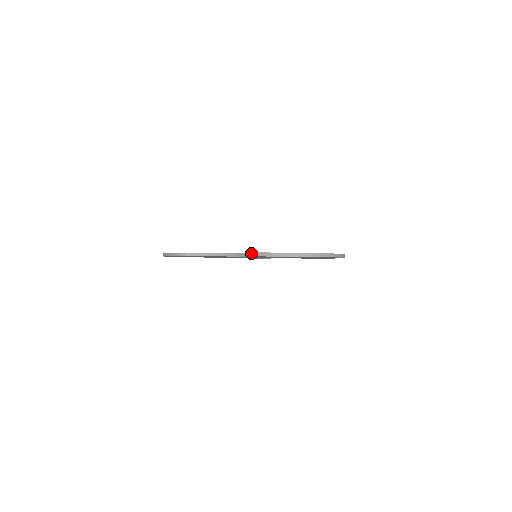
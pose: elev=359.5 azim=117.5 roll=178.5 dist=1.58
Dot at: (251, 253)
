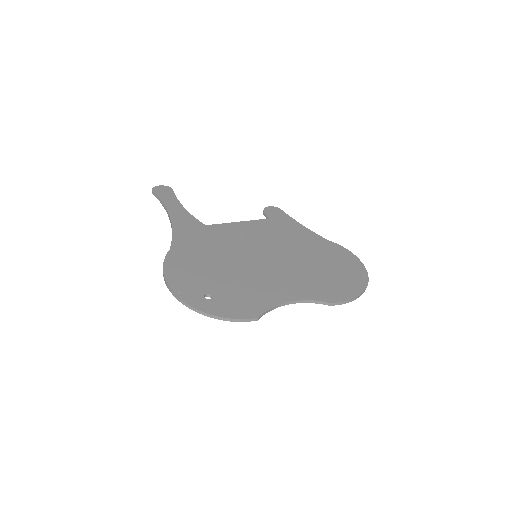
Dot at: (328, 303)
